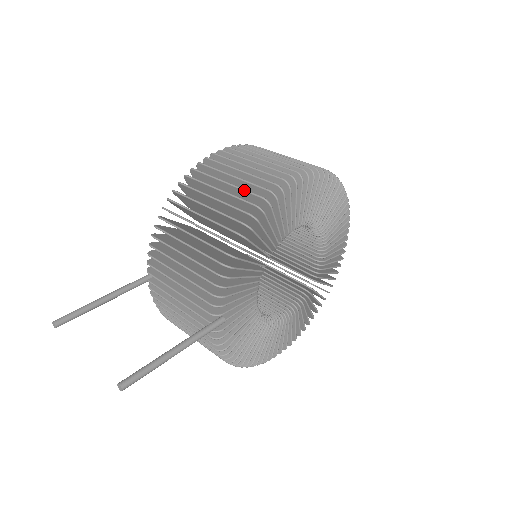
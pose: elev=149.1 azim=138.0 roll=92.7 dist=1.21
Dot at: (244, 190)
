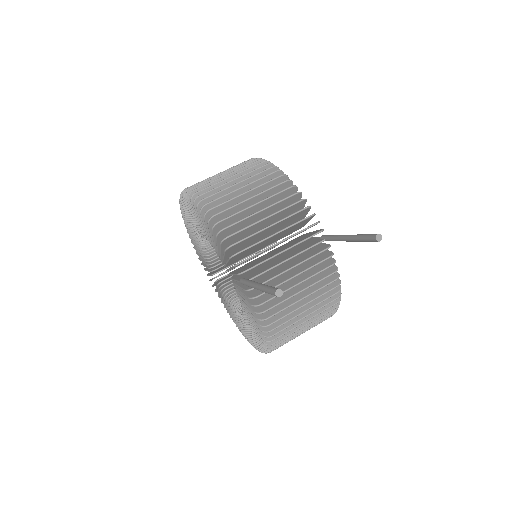
Dot at: (249, 168)
